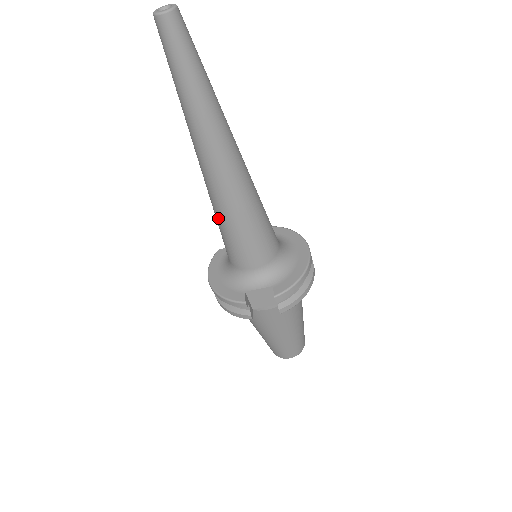
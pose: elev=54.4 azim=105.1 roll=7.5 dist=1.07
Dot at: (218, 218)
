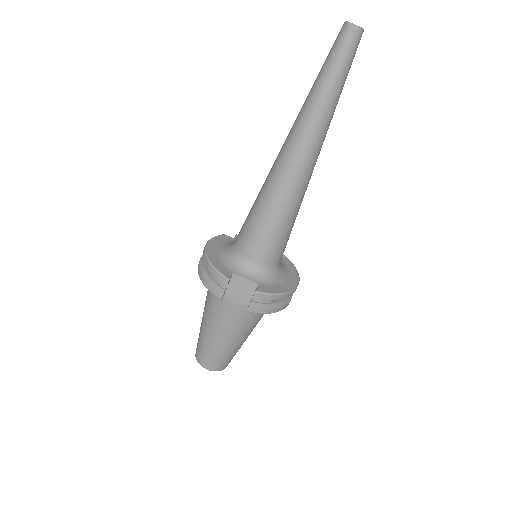
Dot at: (260, 199)
